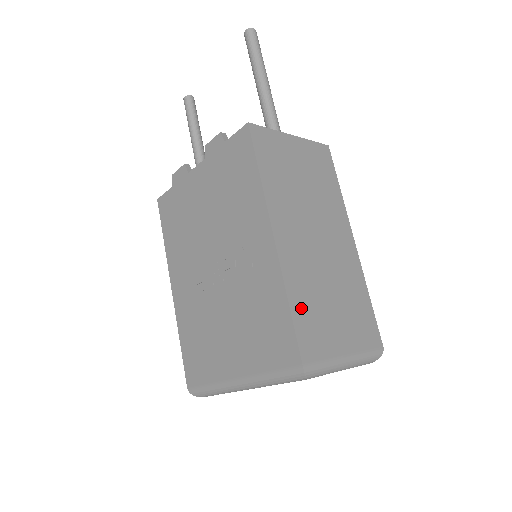
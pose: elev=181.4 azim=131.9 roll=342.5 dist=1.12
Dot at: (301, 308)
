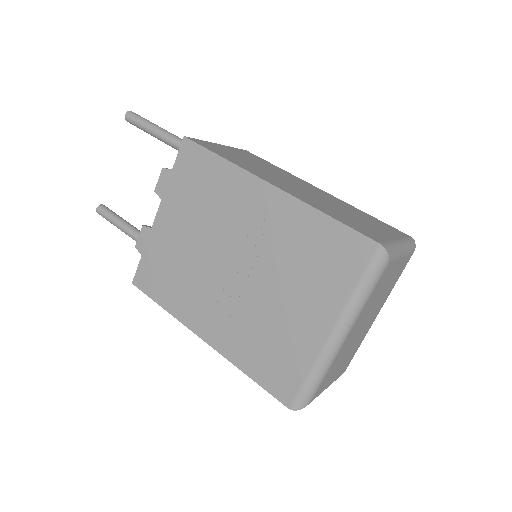
Dot at: (337, 217)
